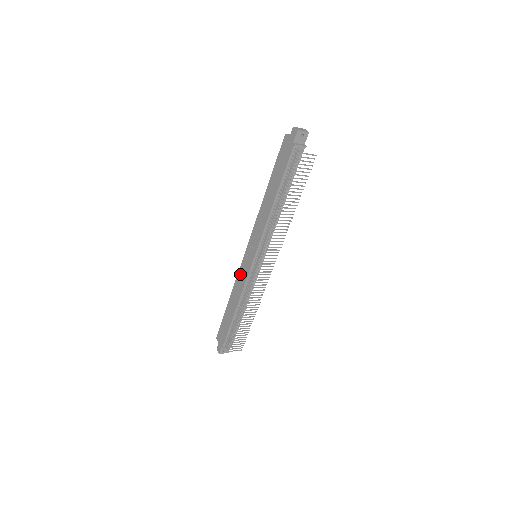
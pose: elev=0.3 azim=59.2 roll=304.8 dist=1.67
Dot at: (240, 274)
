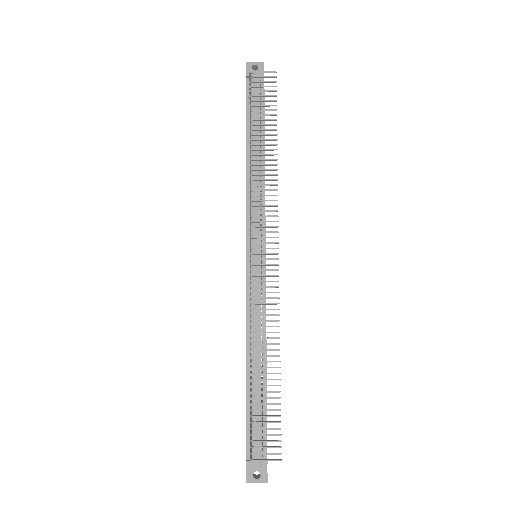
Dot at: occluded
